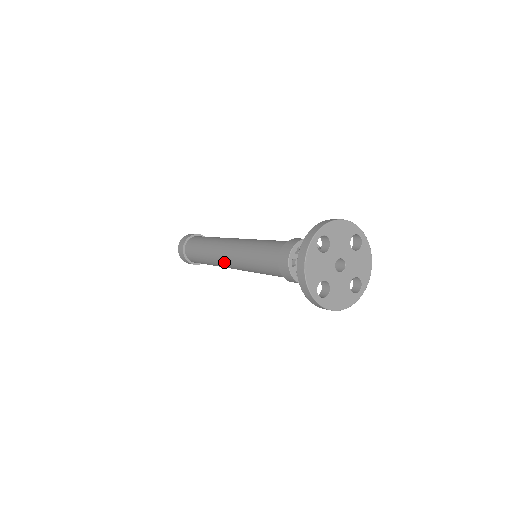
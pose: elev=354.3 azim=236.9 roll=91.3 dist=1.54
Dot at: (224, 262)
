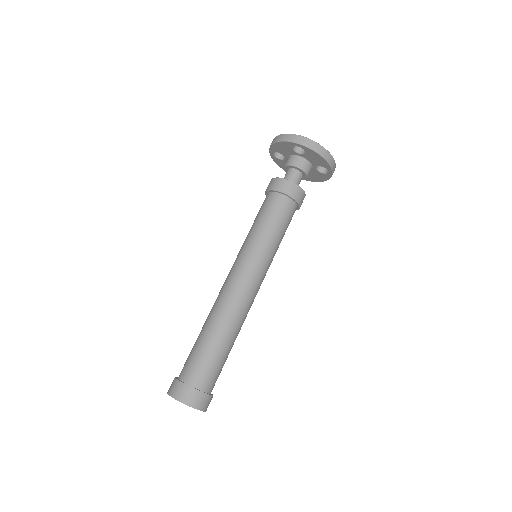
Dot at: (231, 286)
